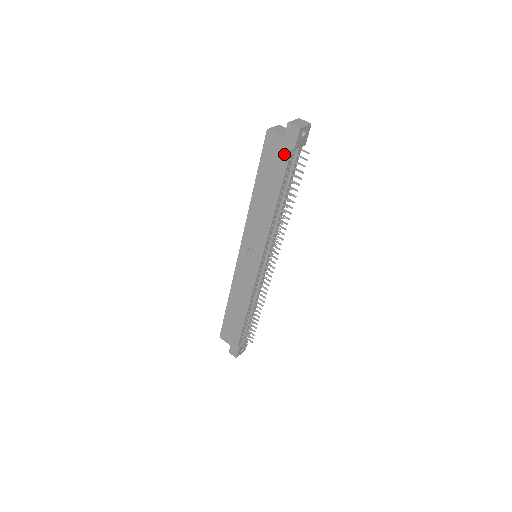
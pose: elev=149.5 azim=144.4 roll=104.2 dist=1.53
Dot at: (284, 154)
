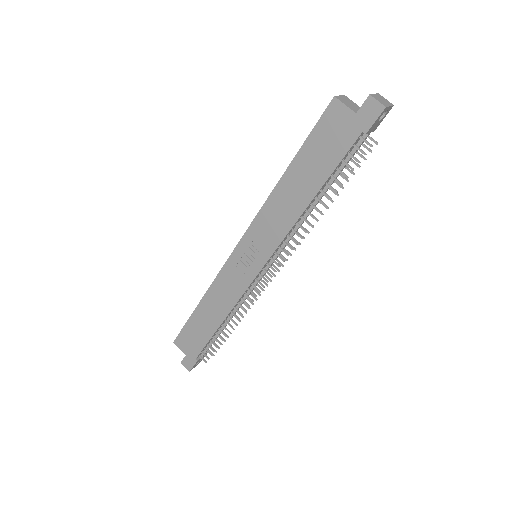
Dot at: (348, 136)
